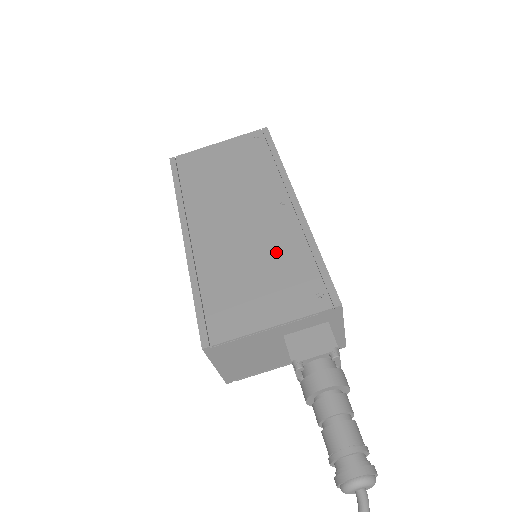
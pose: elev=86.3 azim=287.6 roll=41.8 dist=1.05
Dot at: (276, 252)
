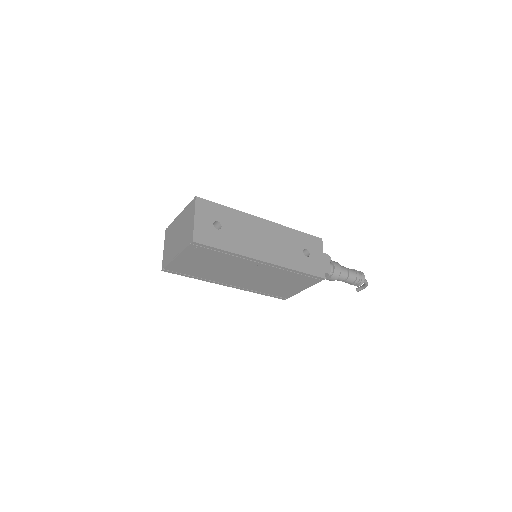
Dot at: (279, 277)
